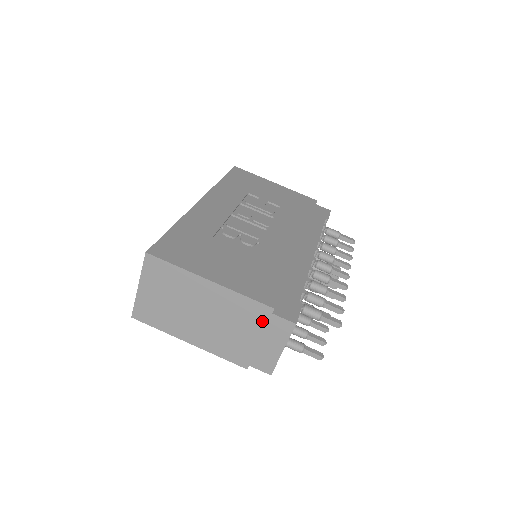
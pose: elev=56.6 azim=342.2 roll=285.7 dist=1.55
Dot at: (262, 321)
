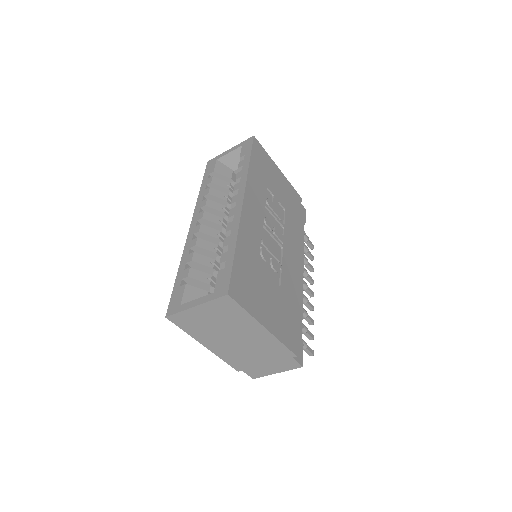
Dot at: (280, 358)
